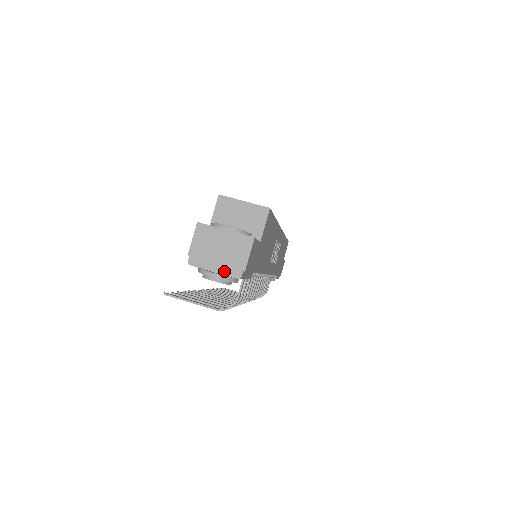
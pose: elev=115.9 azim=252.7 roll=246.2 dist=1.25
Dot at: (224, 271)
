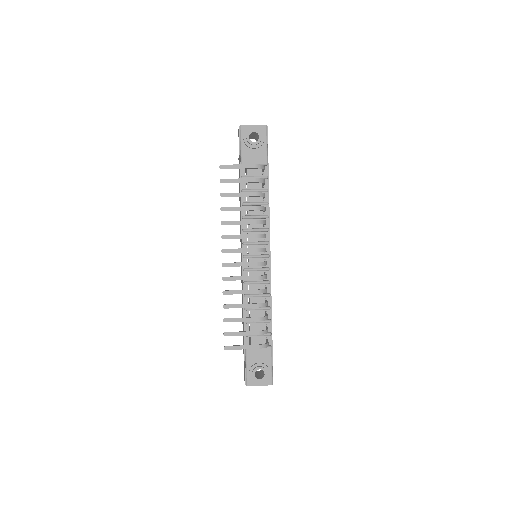
Dot at: (258, 125)
